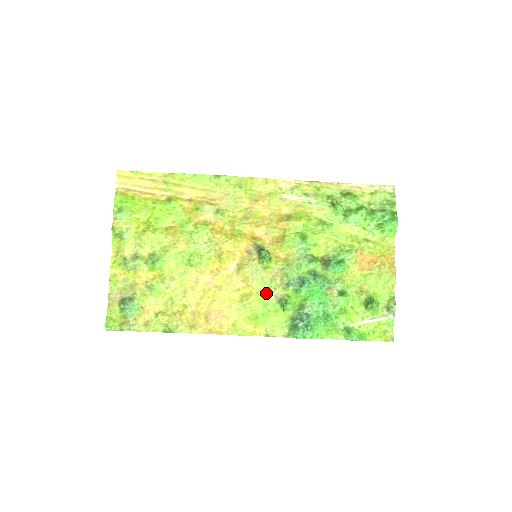
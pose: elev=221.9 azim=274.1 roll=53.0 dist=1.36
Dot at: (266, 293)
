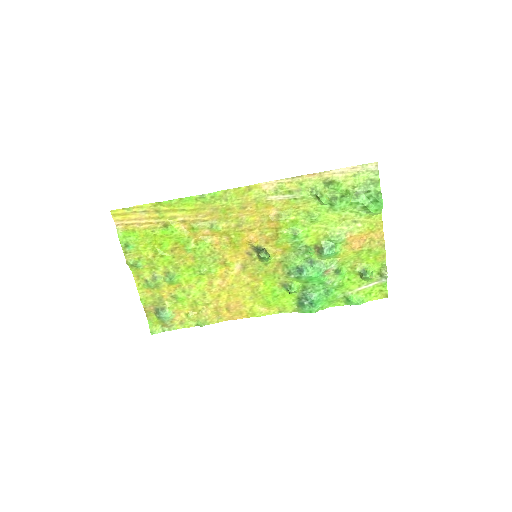
Dot at: (272, 282)
